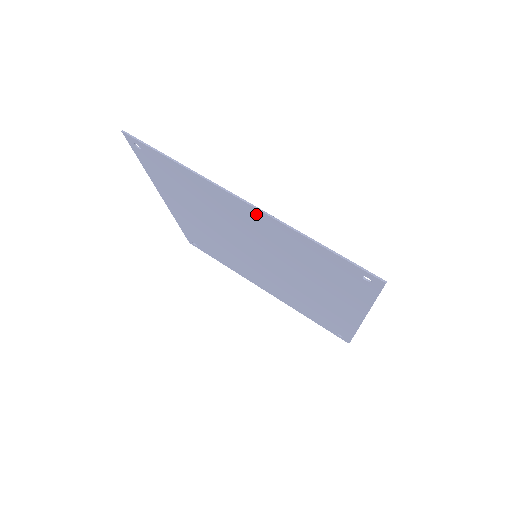
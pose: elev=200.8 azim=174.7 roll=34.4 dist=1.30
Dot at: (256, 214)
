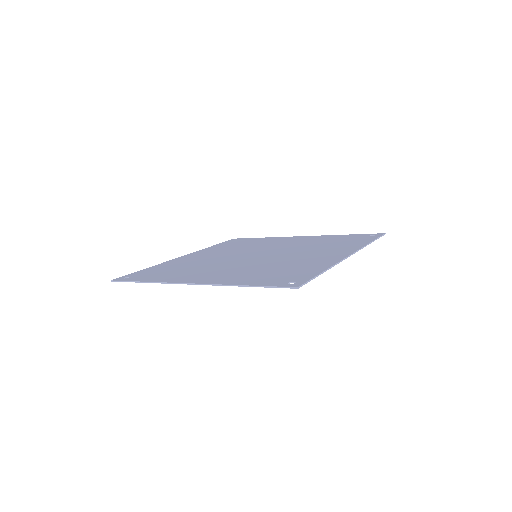
Dot at: occluded
